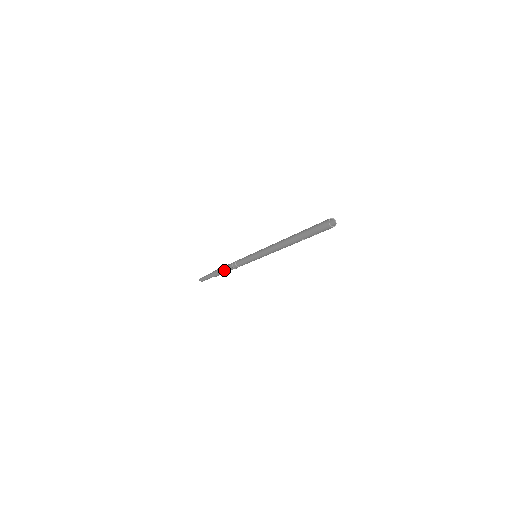
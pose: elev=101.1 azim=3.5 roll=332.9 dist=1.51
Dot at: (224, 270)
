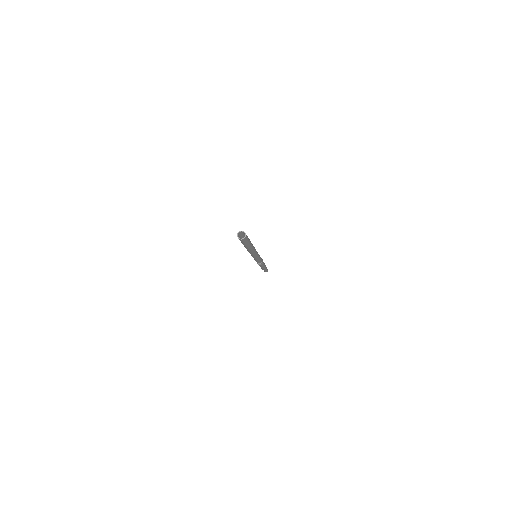
Dot at: occluded
